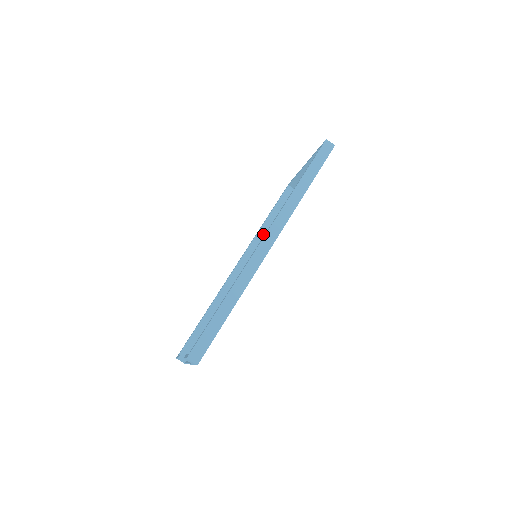
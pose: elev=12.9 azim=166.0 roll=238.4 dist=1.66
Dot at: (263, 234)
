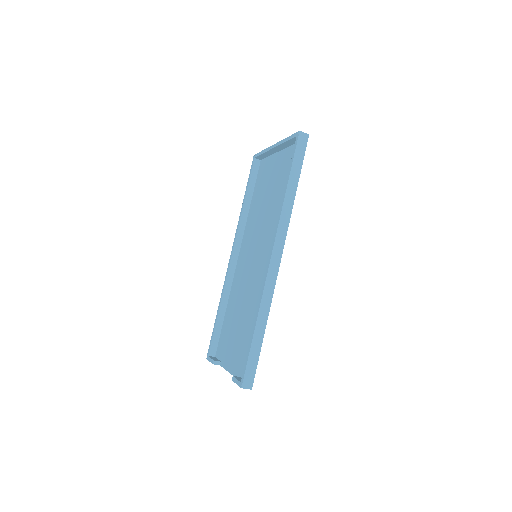
Dot at: (246, 218)
